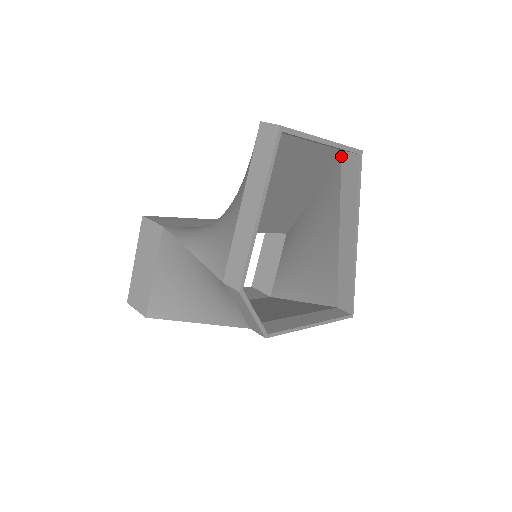
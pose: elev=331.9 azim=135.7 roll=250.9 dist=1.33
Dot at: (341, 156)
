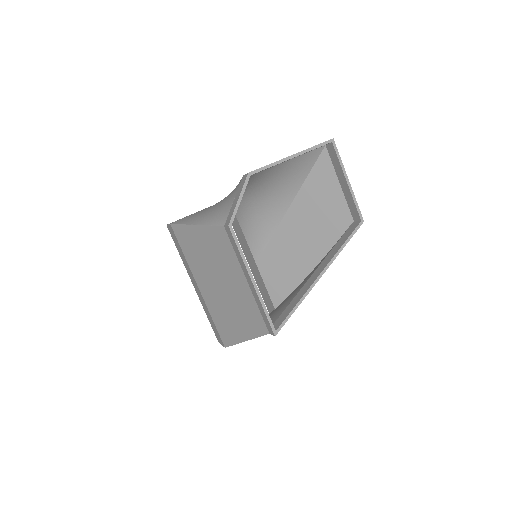
Dot at: (351, 225)
